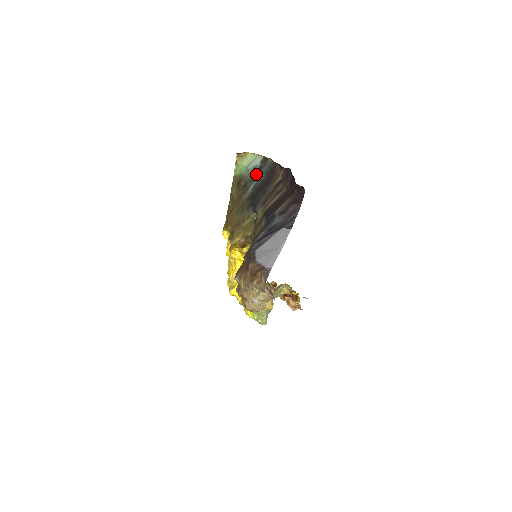
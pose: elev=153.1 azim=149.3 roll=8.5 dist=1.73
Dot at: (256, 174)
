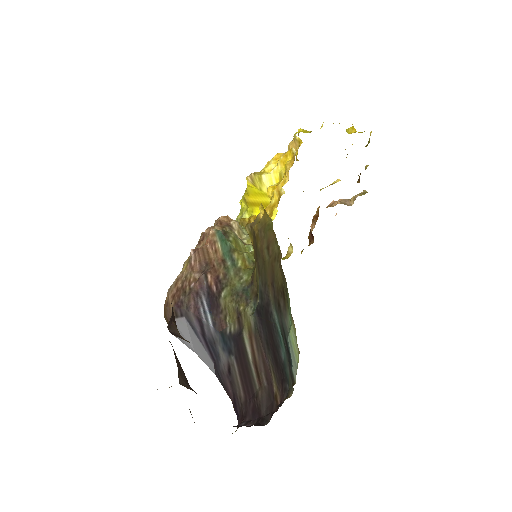
Dot at: (286, 344)
